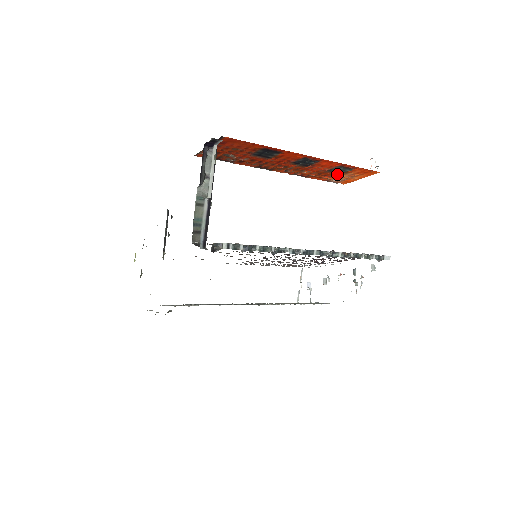
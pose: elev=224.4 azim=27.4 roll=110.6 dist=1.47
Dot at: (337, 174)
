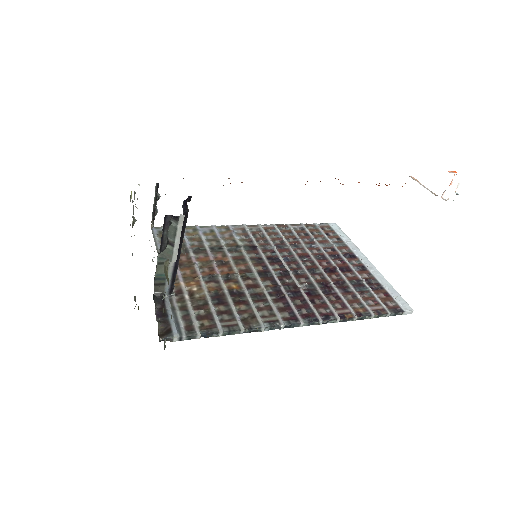
Dot at: occluded
